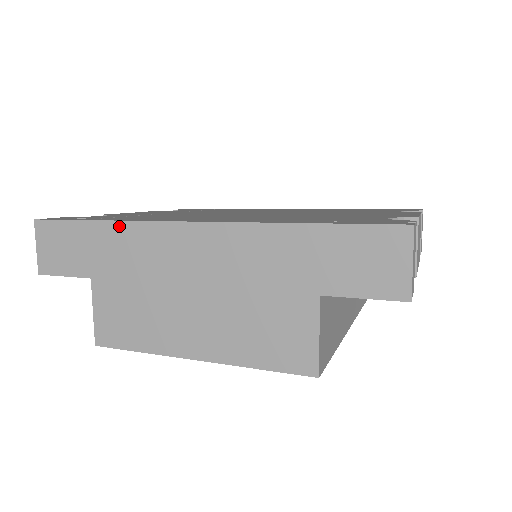
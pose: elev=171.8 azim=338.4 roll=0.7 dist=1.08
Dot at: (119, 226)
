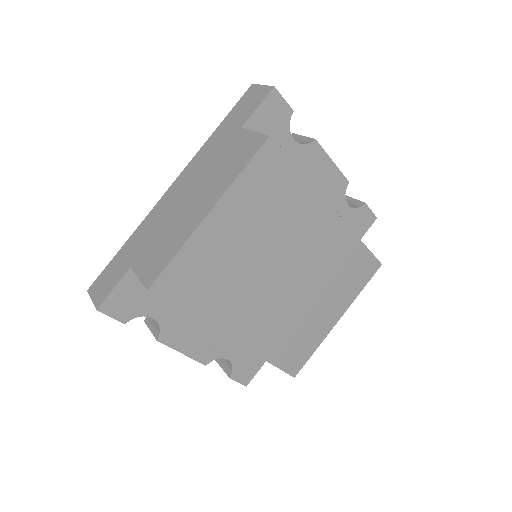
Dot at: (137, 231)
